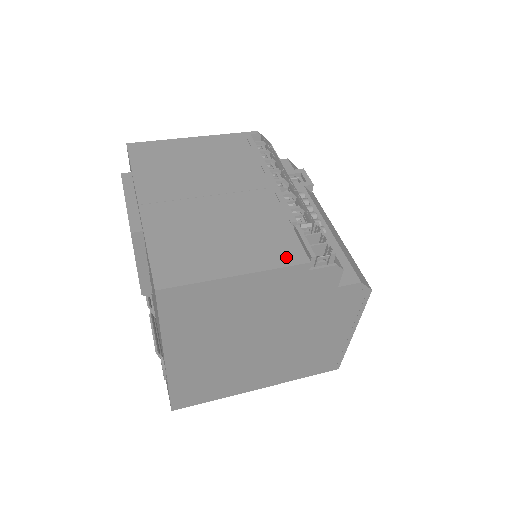
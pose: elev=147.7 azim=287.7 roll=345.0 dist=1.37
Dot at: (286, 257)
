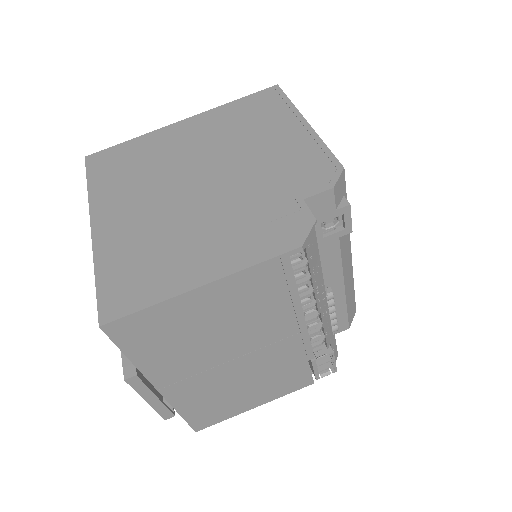
Dot at: (296, 386)
